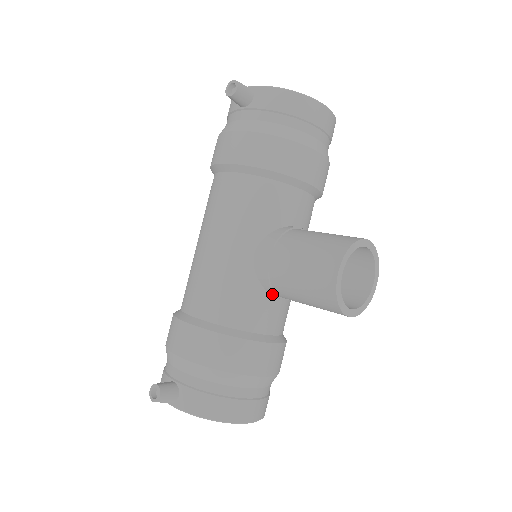
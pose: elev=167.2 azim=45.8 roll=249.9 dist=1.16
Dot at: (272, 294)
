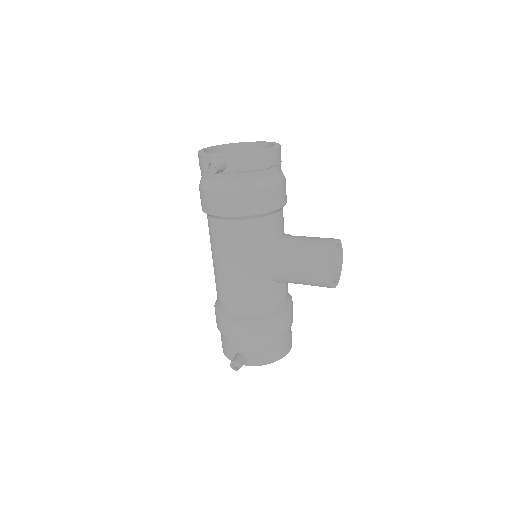
Dot at: (281, 283)
